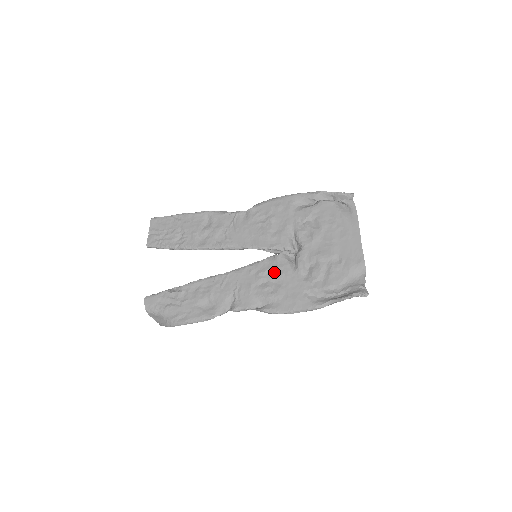
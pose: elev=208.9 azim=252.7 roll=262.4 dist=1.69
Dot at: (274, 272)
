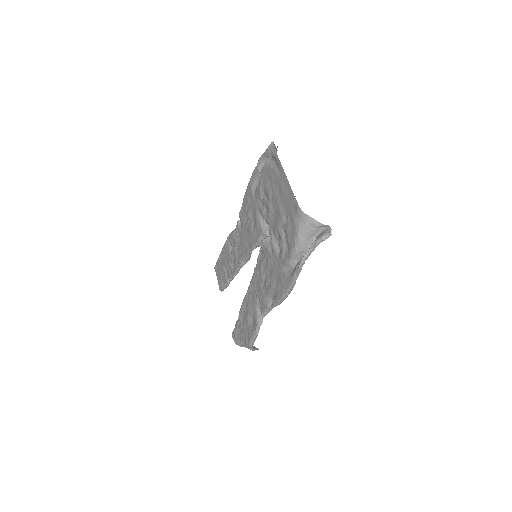
Dot at: (265, 264)
